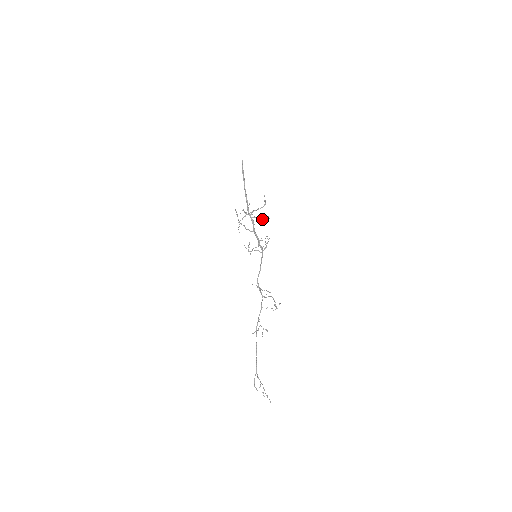
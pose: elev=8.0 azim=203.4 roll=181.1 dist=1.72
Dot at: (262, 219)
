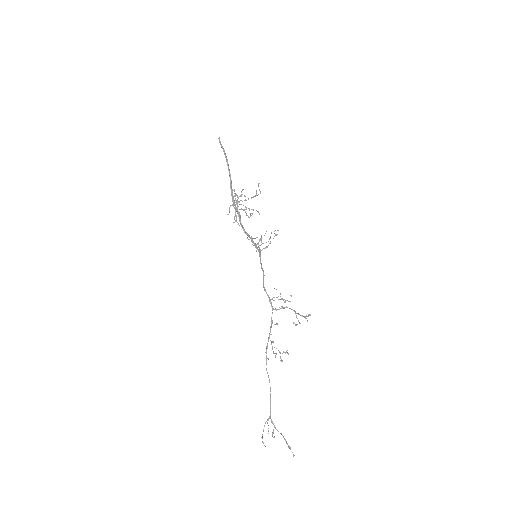
Dot at: (246, 214)
